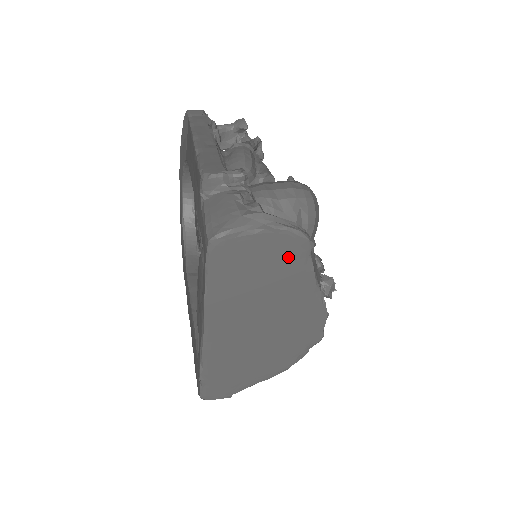
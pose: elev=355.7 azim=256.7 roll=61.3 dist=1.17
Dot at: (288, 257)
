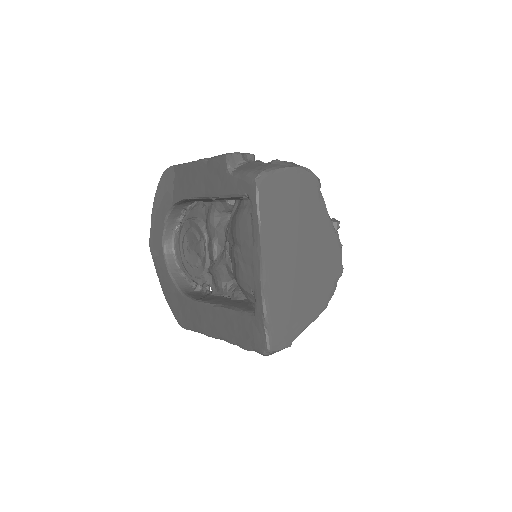
Dot at: (307, 191)
